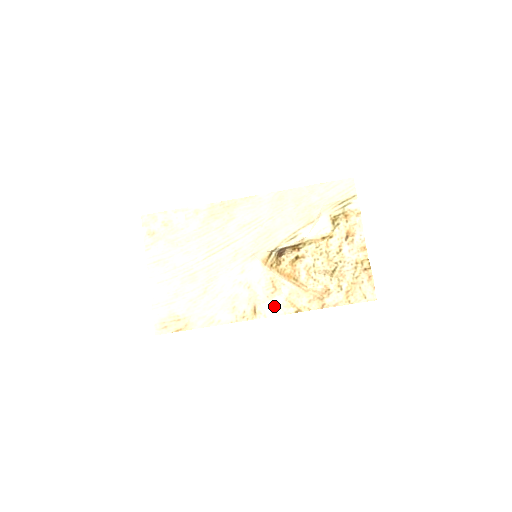
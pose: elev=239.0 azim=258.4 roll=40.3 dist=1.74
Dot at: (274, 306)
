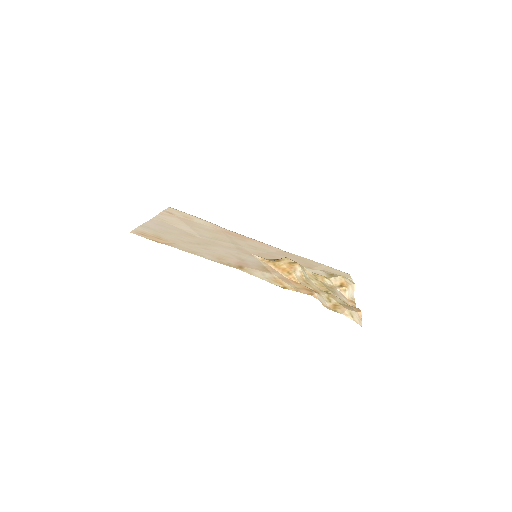
Dot at: (262, 275)
